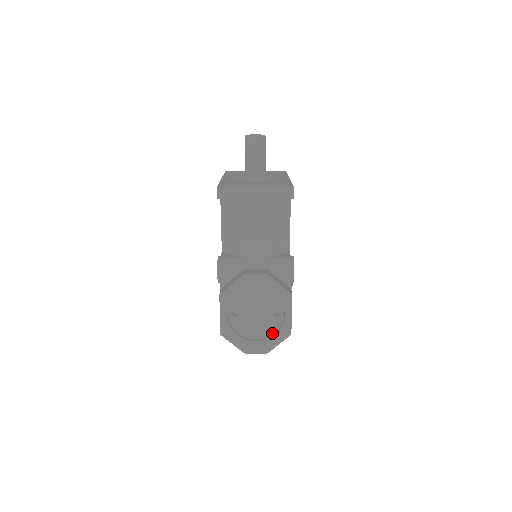
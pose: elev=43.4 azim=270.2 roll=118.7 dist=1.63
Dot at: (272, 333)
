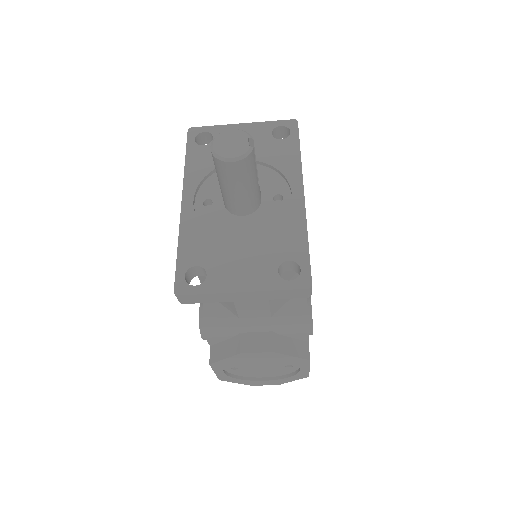
Dot at: (284, 374)
